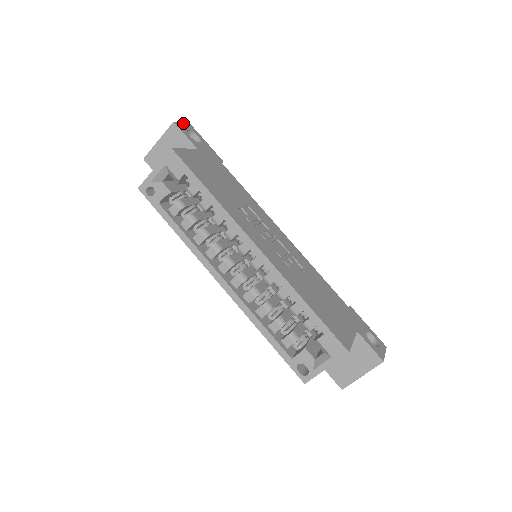
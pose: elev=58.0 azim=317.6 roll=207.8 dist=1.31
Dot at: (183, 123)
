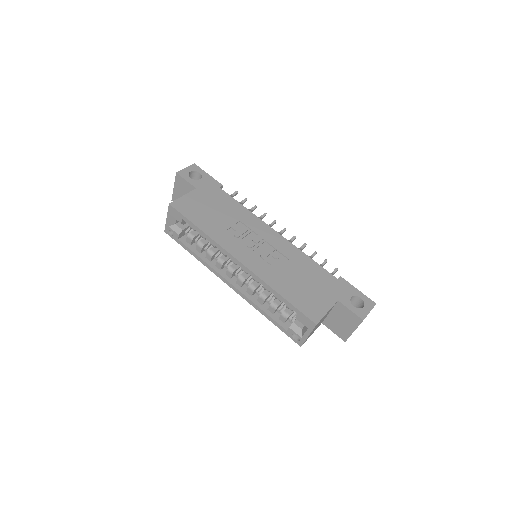
Dot at: (186, 167)
